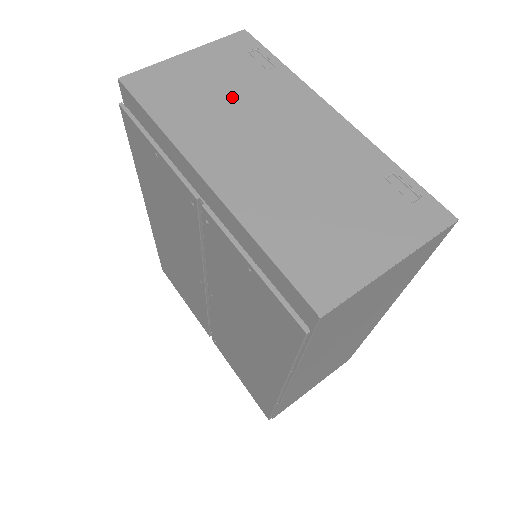
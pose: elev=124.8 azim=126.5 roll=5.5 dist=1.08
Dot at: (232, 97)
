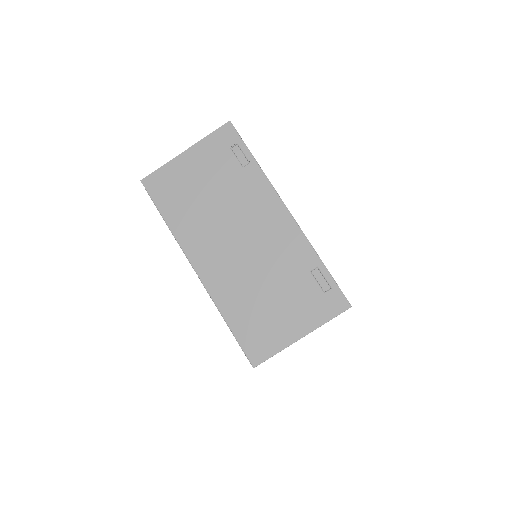
Dot at: (216, 197)
